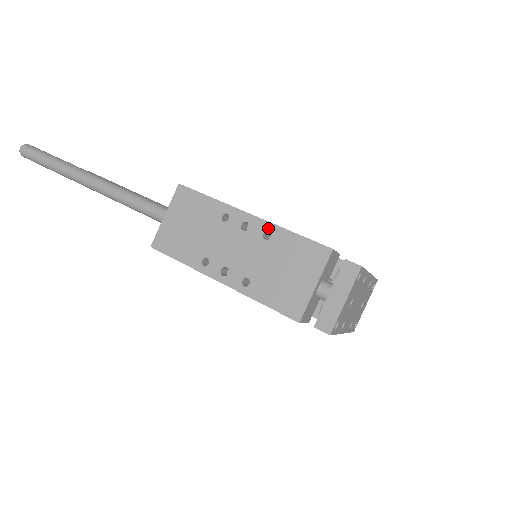
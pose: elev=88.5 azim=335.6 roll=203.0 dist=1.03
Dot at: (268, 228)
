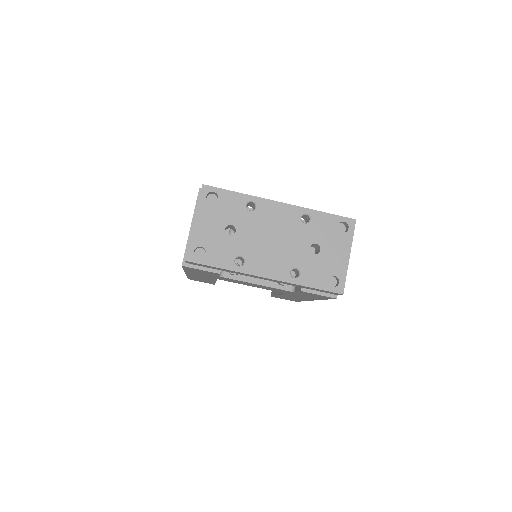
Dot at: occluded
